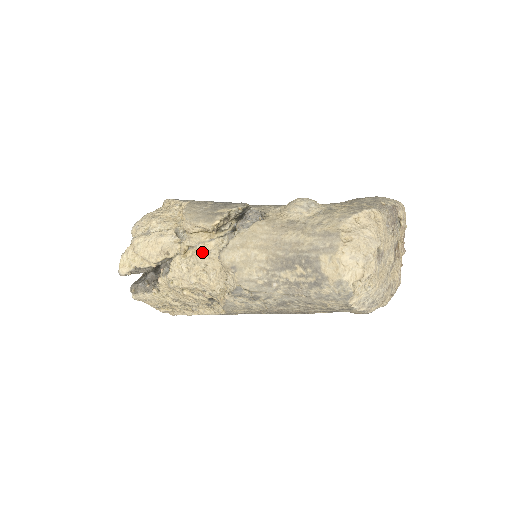
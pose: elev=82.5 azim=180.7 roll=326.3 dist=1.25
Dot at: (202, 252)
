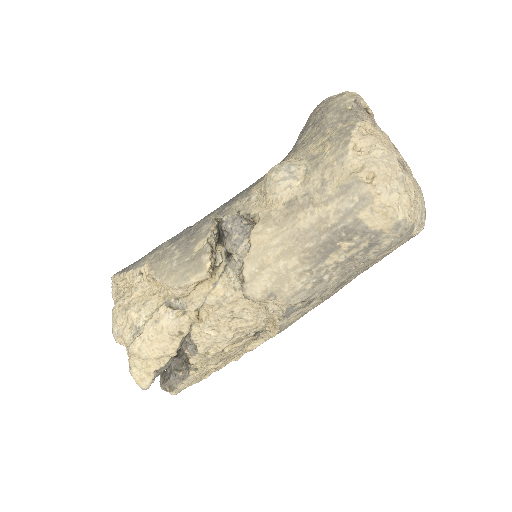
Dot at: (217, 304)
